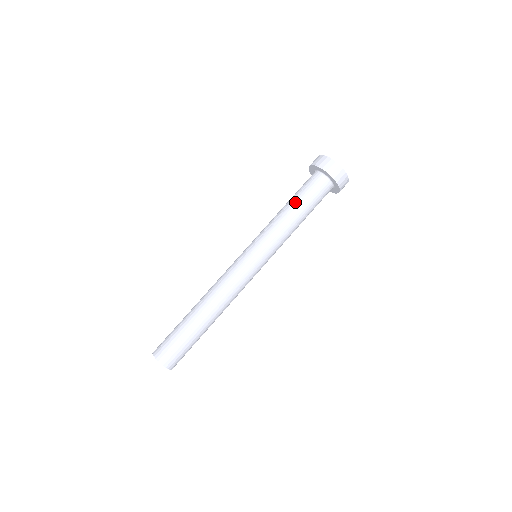
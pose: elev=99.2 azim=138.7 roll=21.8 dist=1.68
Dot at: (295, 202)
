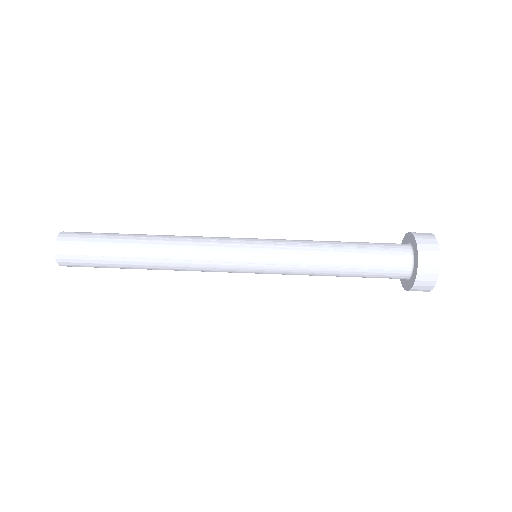
Dot at: (353, 255)
